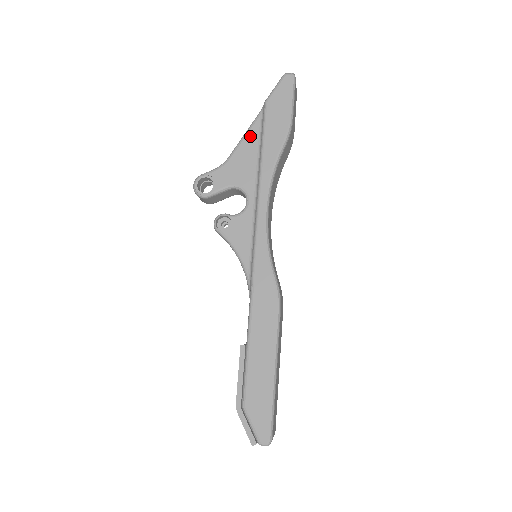
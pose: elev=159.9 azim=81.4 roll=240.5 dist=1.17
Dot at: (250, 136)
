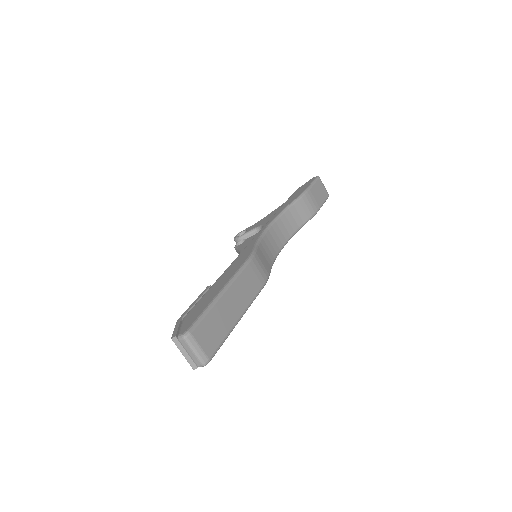
Dot at: (280, 206)
